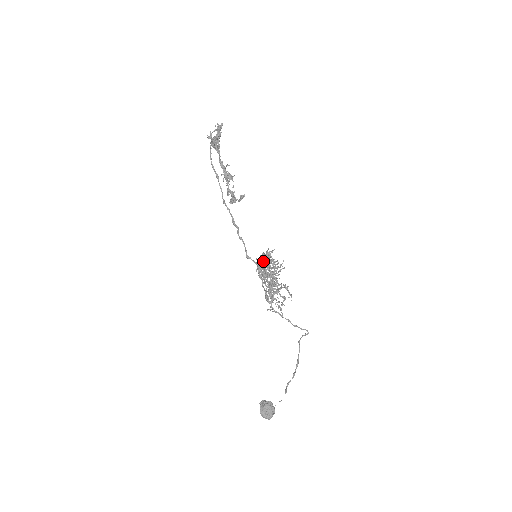
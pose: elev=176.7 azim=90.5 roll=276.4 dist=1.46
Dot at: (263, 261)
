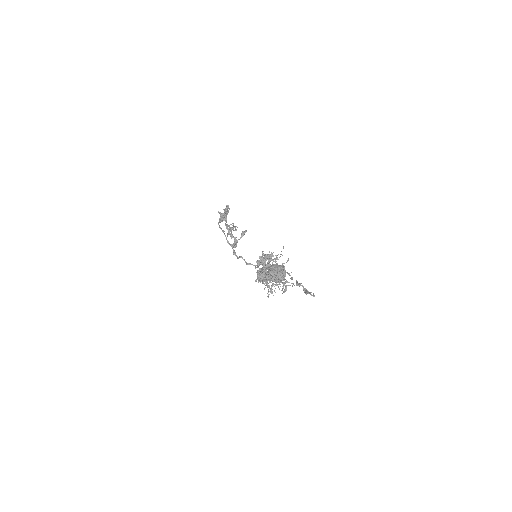
Dot at: (263, 257)
